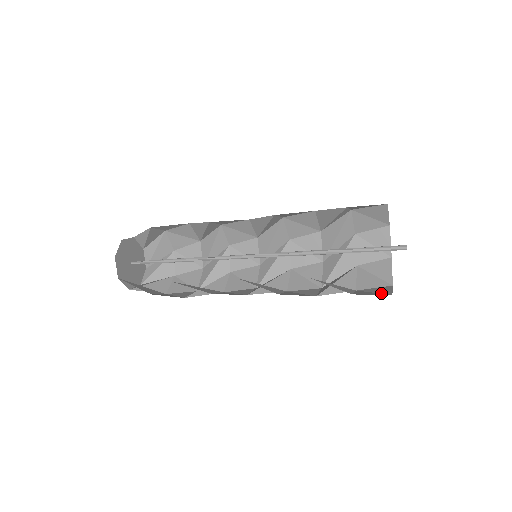
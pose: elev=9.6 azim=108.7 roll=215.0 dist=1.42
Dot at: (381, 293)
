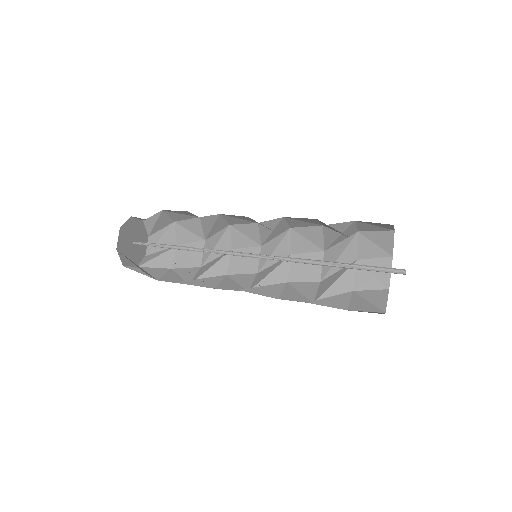
Dot at: occluded
